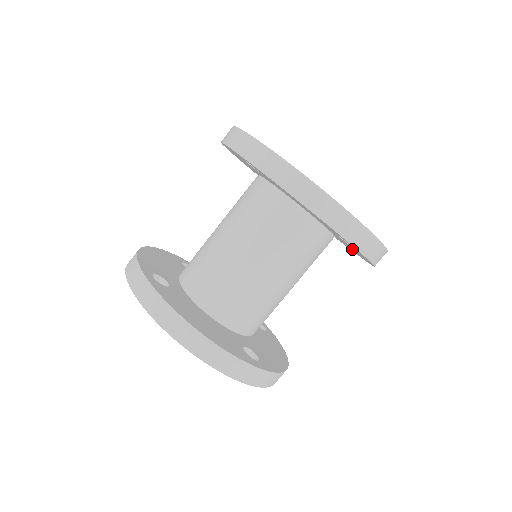
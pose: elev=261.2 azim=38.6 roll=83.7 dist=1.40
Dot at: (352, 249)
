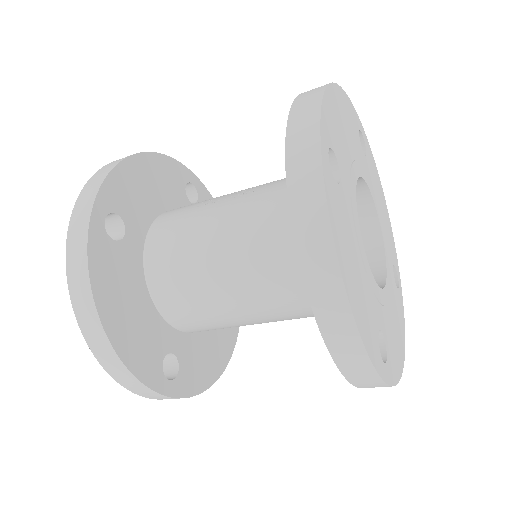
Dot at: occluded
